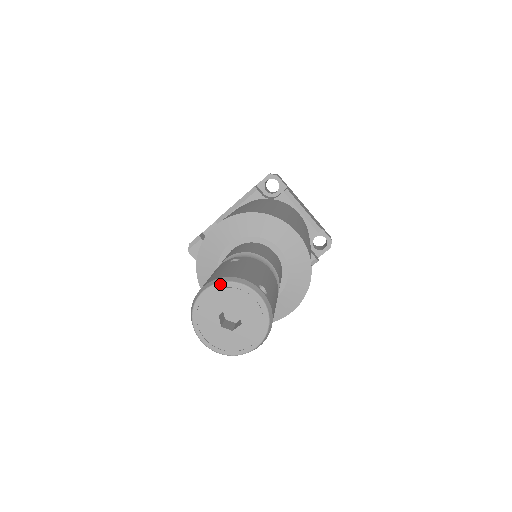
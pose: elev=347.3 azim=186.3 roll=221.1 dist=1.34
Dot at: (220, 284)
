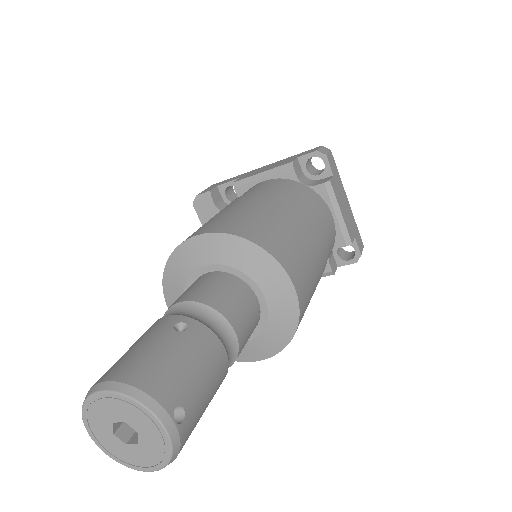
Dot at: (121, 396)
